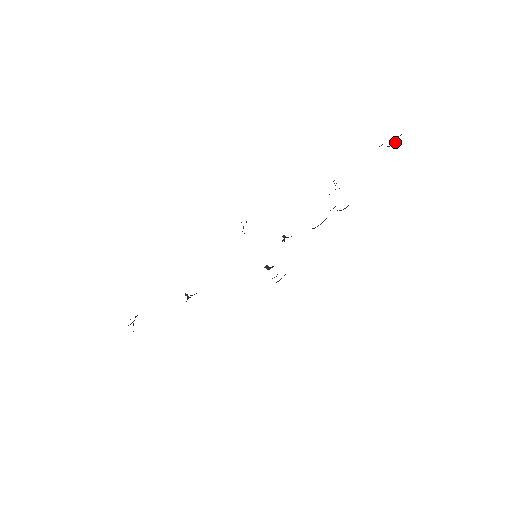
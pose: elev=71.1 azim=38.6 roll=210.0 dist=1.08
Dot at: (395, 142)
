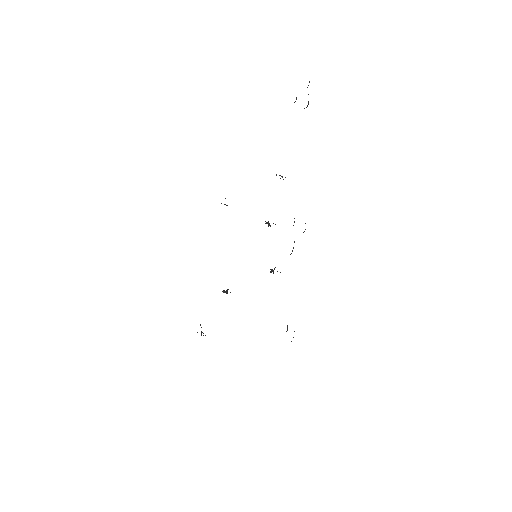
Dot at: (308, 102)
